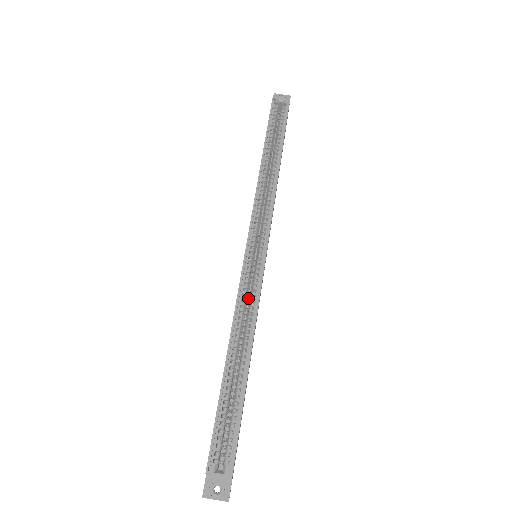
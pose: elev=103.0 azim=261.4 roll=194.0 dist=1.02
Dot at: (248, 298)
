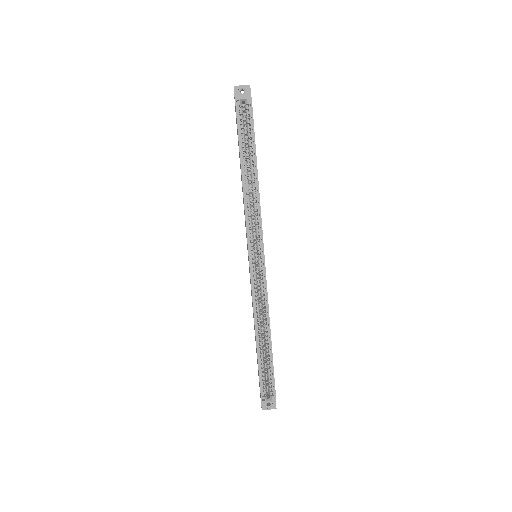
Dot at: occluded
